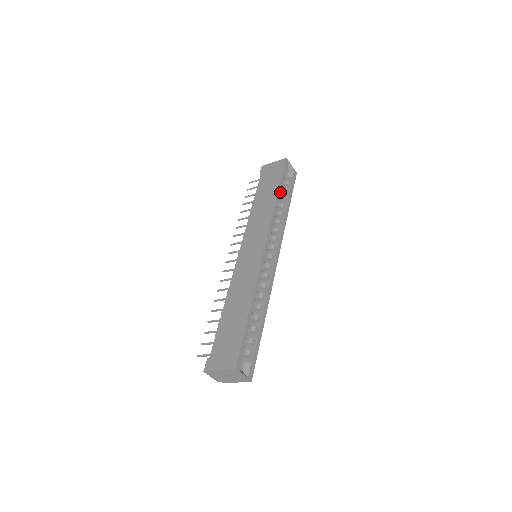
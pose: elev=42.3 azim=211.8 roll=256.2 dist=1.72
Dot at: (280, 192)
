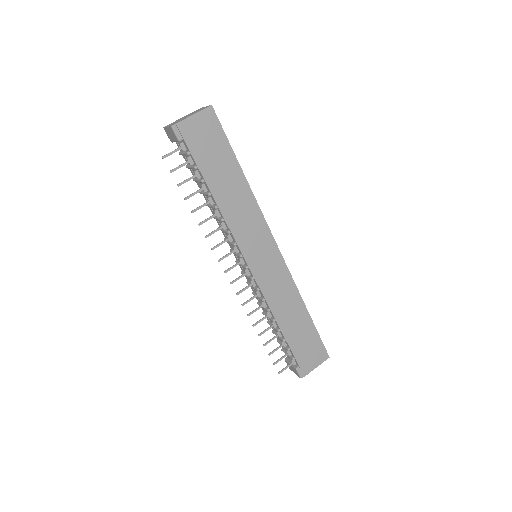
Dot at: (239, 167)
